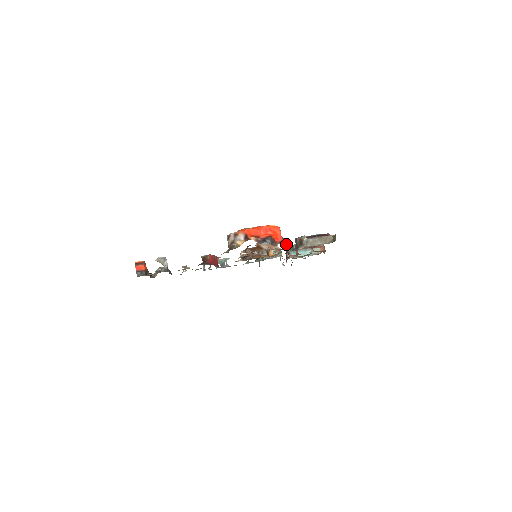
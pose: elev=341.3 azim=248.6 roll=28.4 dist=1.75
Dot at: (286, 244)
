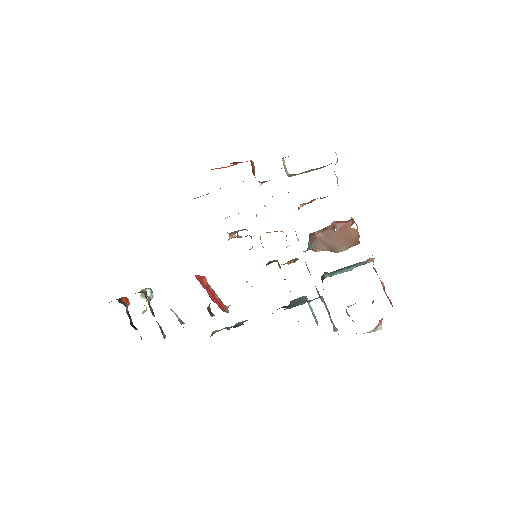
Dot at: occluded
